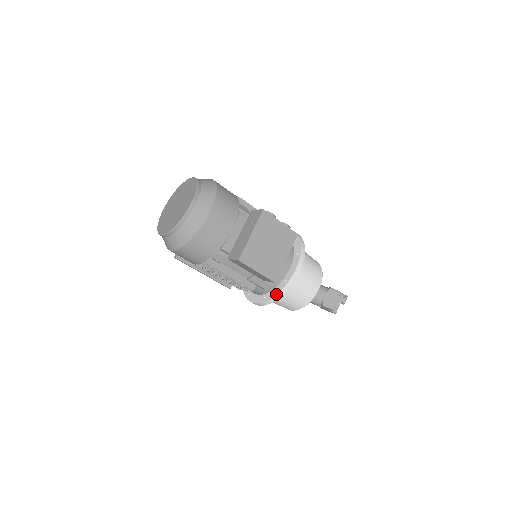
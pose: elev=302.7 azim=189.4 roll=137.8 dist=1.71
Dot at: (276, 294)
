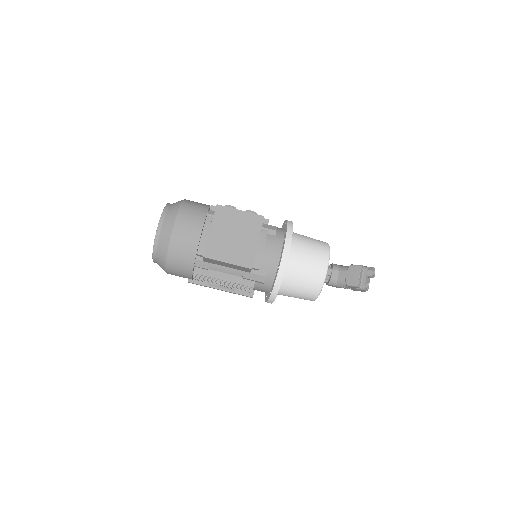
Dot at: (274, 284)
